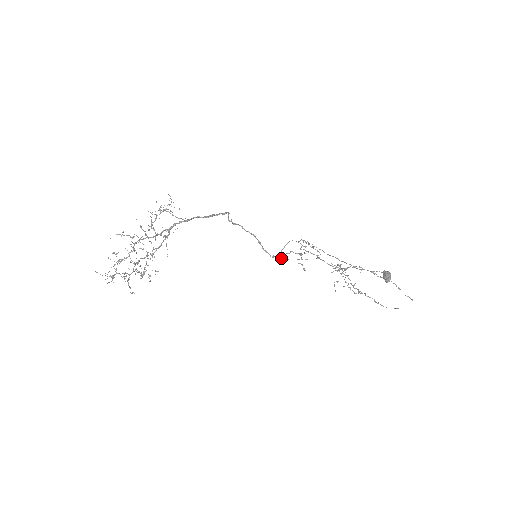
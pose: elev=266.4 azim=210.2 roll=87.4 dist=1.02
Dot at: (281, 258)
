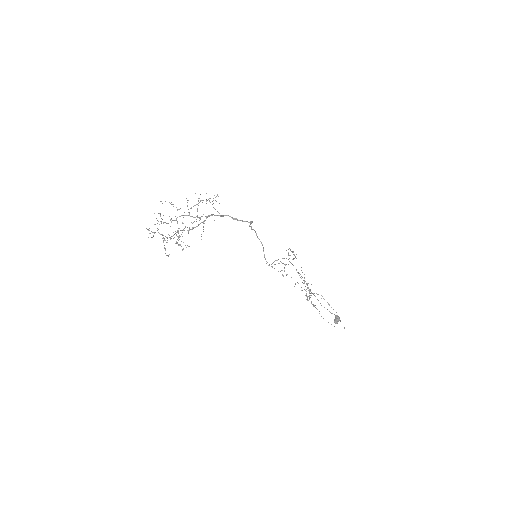
Dot at: occluded
